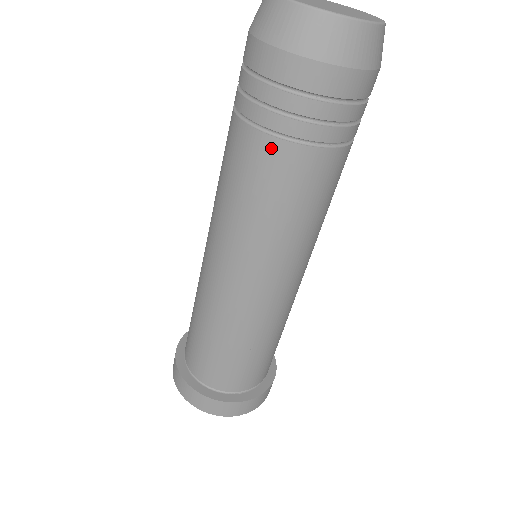
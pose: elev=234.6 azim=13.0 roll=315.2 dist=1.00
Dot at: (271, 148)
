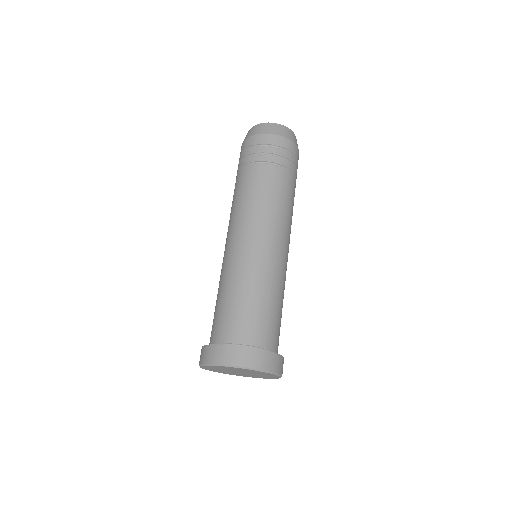
Dot at: (264, 168)
